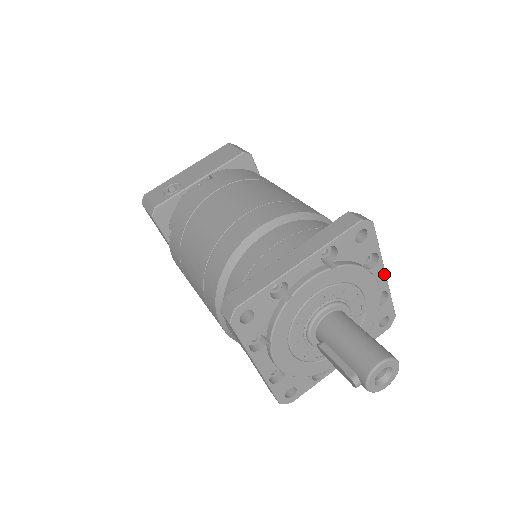
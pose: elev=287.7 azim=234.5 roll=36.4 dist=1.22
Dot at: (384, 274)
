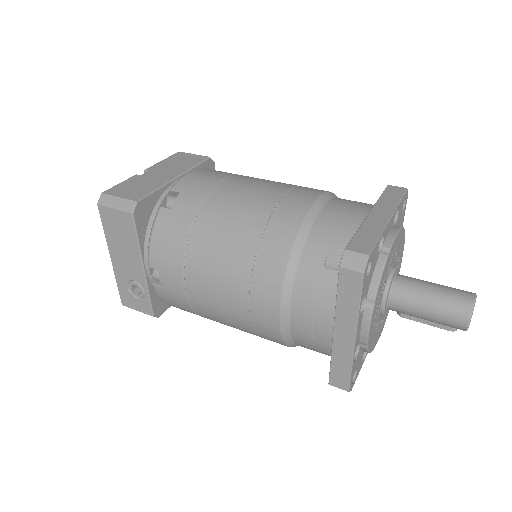
Dot at: (390, 220)
